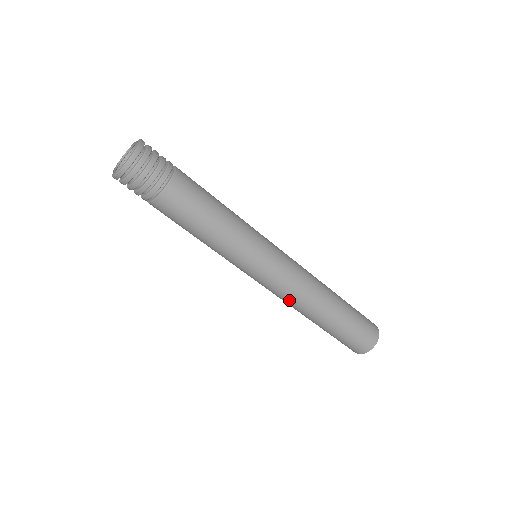
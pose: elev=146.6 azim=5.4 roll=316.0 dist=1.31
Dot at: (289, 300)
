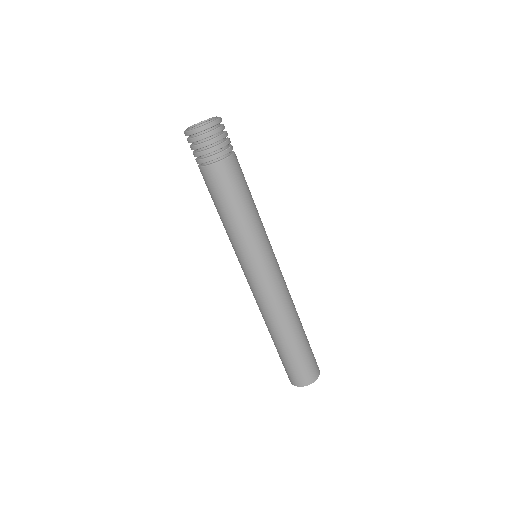
Dot at: (260, 305)
